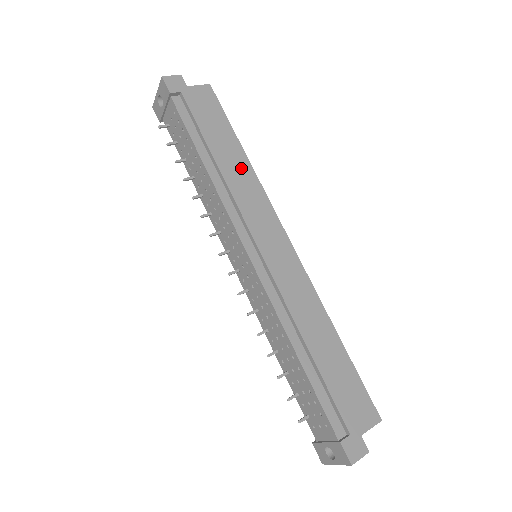
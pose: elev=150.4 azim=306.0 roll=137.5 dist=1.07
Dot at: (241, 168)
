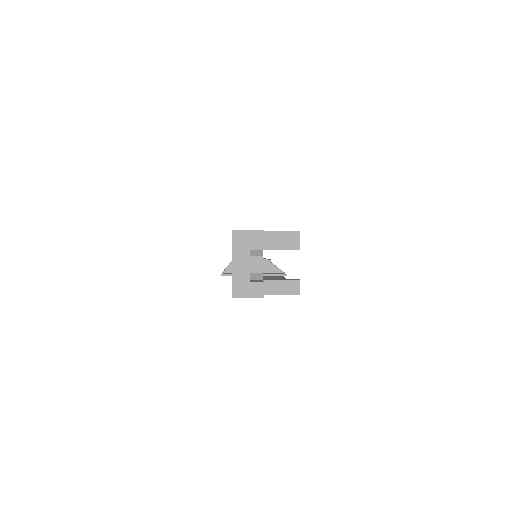
Dot at: occluded
